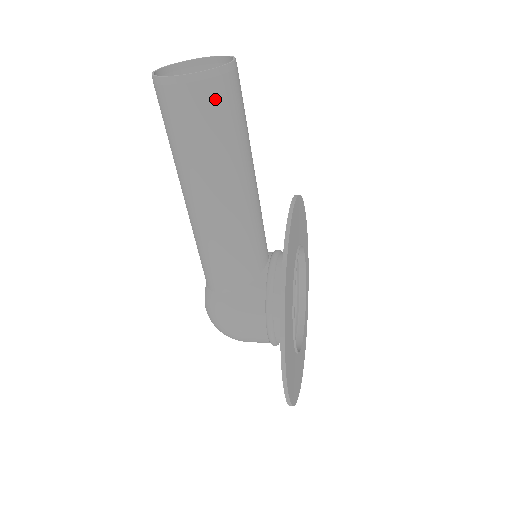
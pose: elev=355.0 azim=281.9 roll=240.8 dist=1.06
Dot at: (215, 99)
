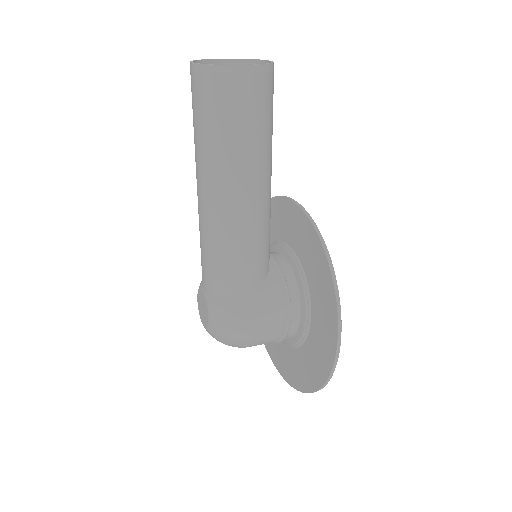
Dot at: (268, 92)
